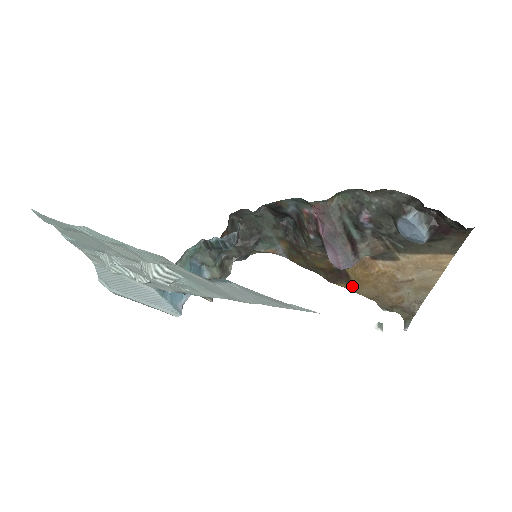
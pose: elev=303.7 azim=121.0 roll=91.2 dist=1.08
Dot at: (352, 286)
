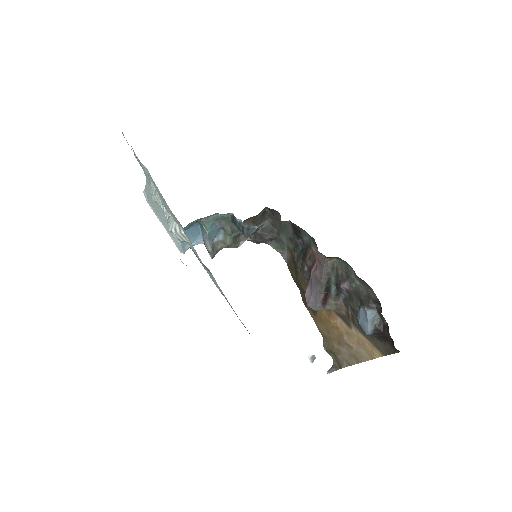
Dot at: (315, 317)
